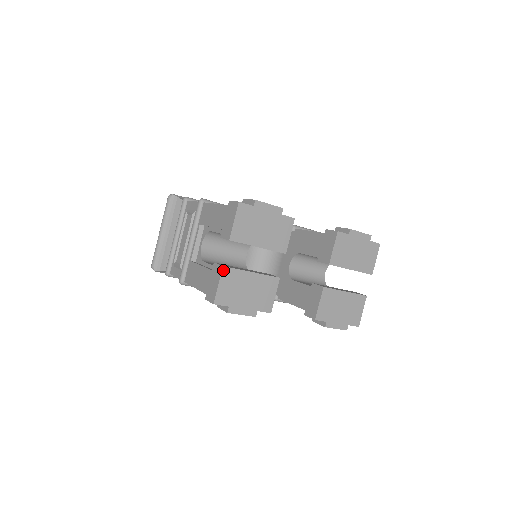
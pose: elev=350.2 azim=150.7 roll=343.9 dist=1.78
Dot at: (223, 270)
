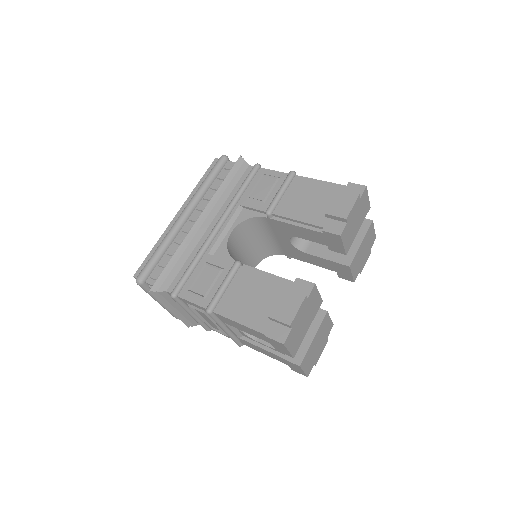
Dot at: (301, 366)
